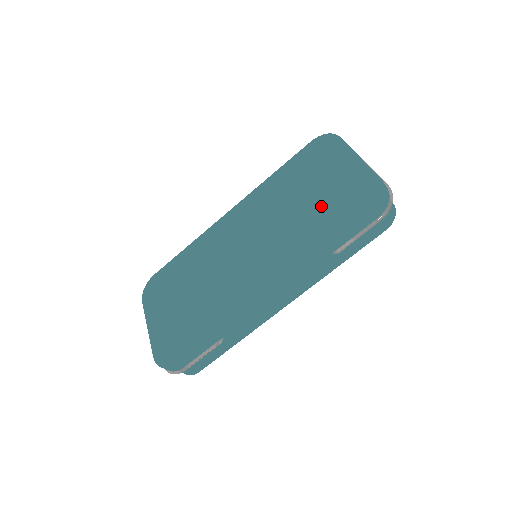
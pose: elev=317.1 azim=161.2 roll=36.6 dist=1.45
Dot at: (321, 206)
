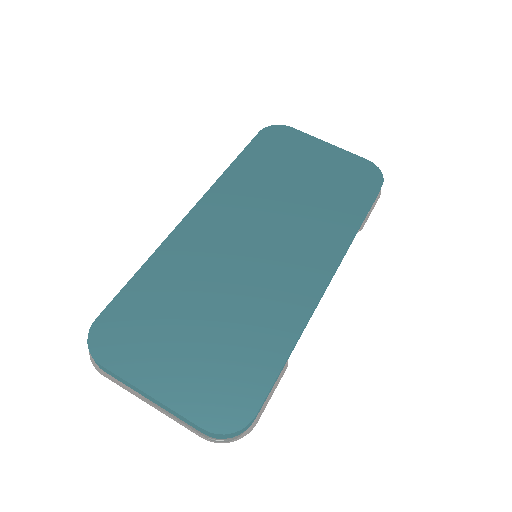
Dot at: (325, 188)
